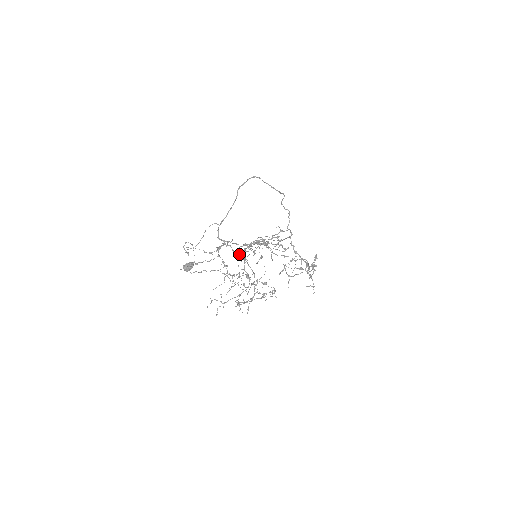
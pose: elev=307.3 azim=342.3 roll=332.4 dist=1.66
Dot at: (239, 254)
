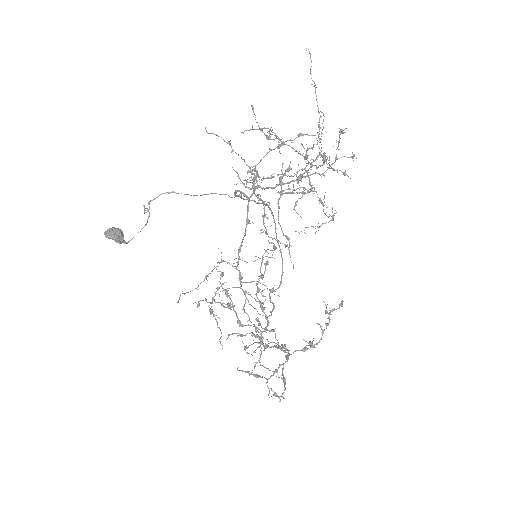
Dot at: (285, 183)
